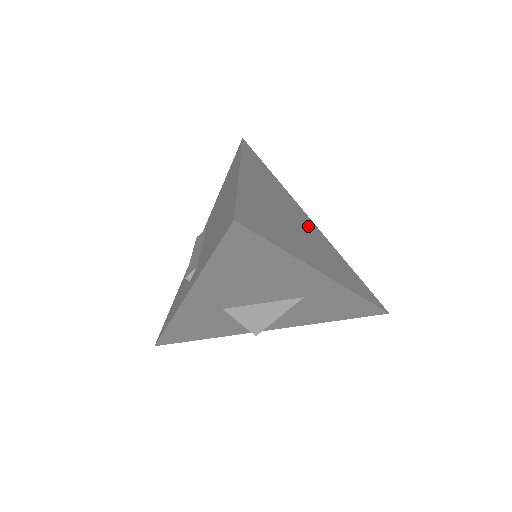
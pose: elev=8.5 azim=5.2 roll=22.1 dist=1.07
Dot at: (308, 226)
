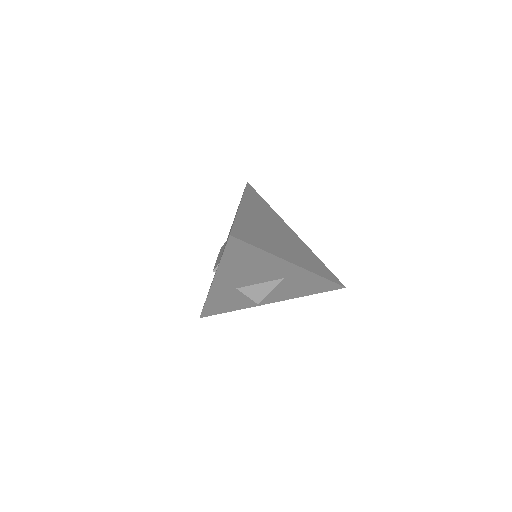
Dot at: (288, 235)
